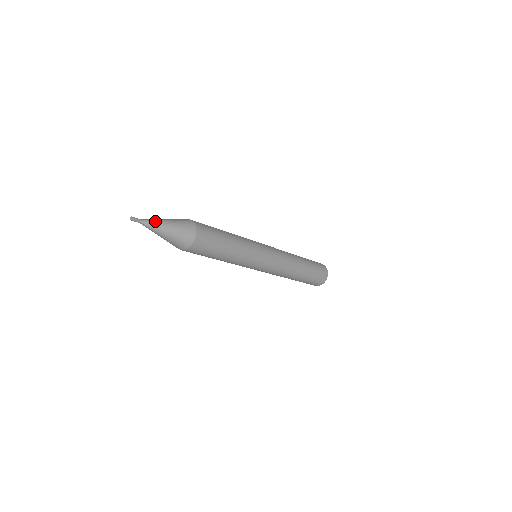
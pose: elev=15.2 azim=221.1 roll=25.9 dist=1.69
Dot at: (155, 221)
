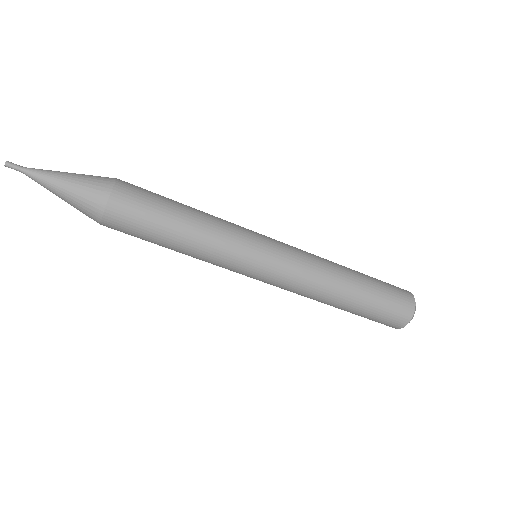
Dot at: (47, 170)
